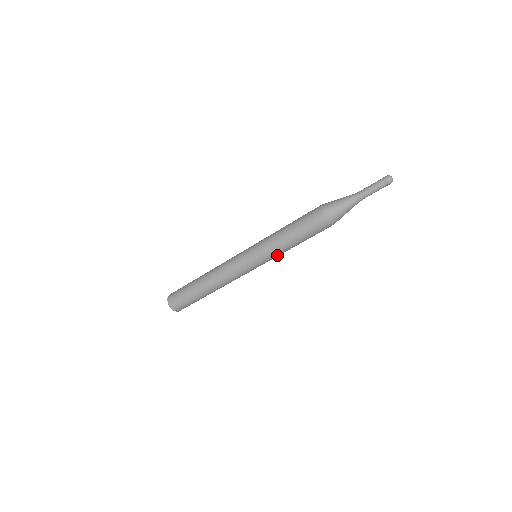
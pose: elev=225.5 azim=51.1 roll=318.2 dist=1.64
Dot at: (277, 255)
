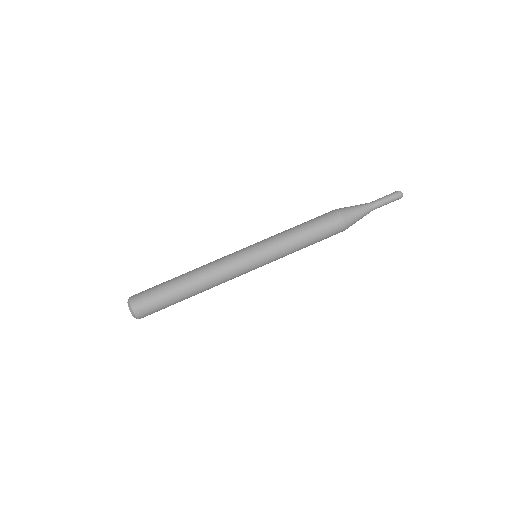
Dot at: (283, 255)
